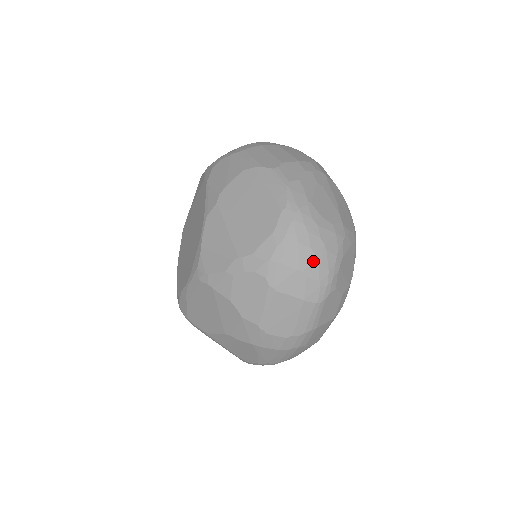
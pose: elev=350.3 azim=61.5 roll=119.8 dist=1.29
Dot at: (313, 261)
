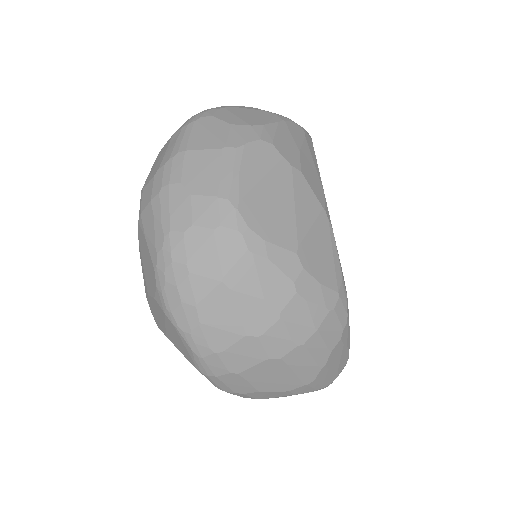
Dot at: occluded
